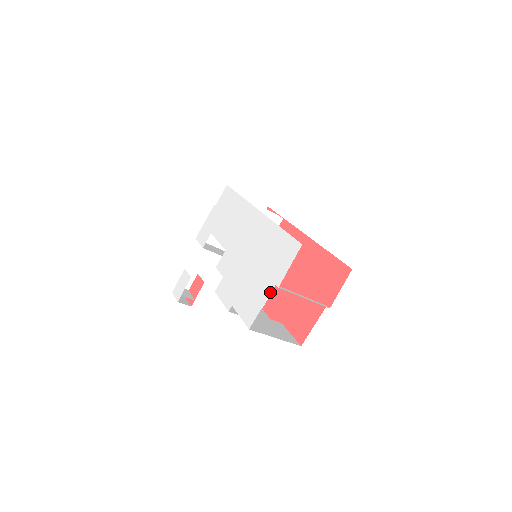
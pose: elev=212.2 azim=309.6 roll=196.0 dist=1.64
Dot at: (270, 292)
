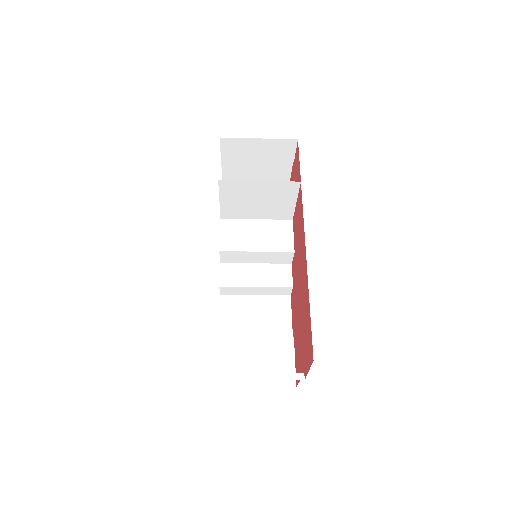
Dot at: occluded
